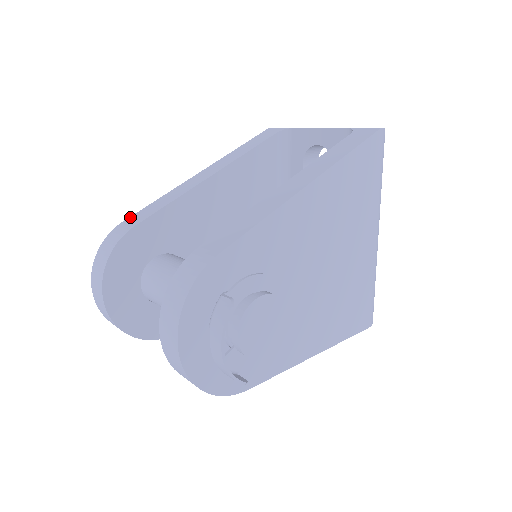
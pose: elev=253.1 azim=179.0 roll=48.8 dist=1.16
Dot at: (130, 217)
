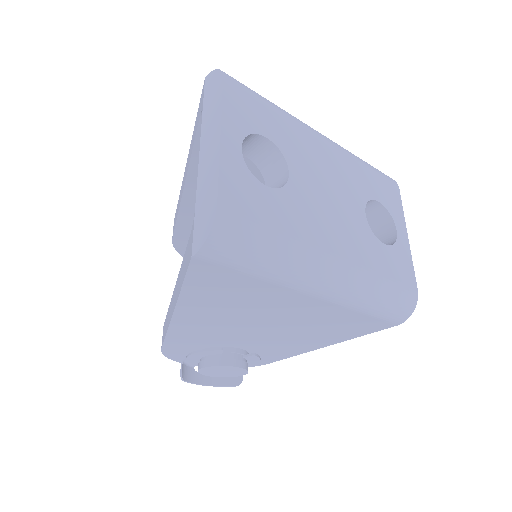
Dot at: occluded
